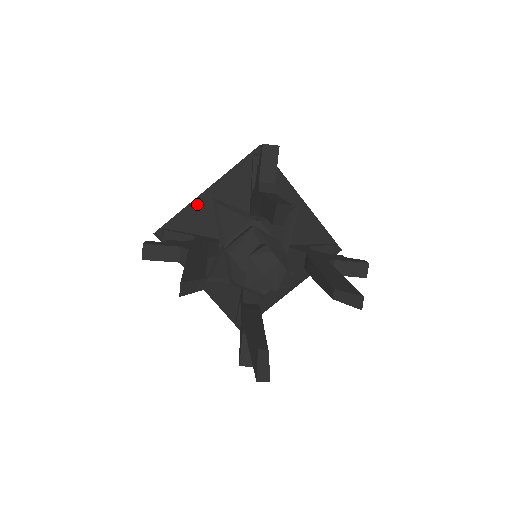
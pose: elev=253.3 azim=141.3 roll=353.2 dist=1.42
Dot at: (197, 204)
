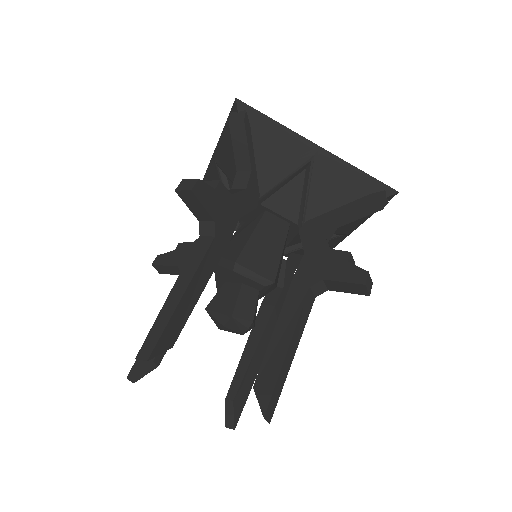
Dot at: (296, 144)
